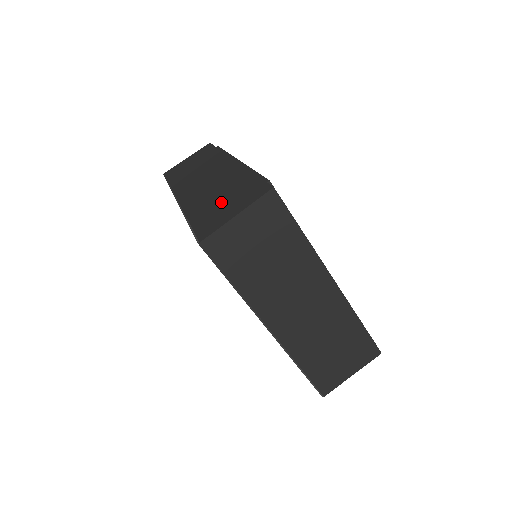
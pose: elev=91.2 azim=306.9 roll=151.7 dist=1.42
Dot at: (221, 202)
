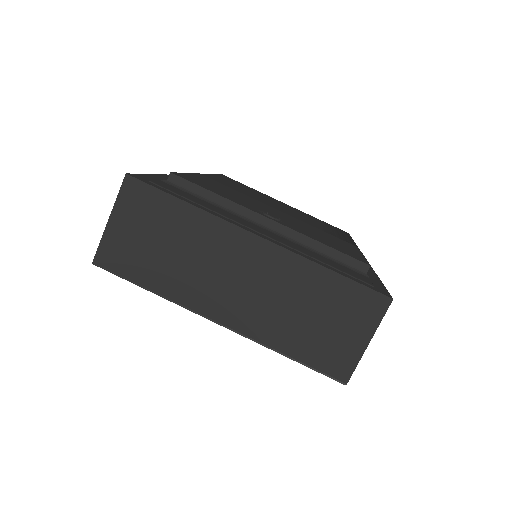
Dot at: occluded
